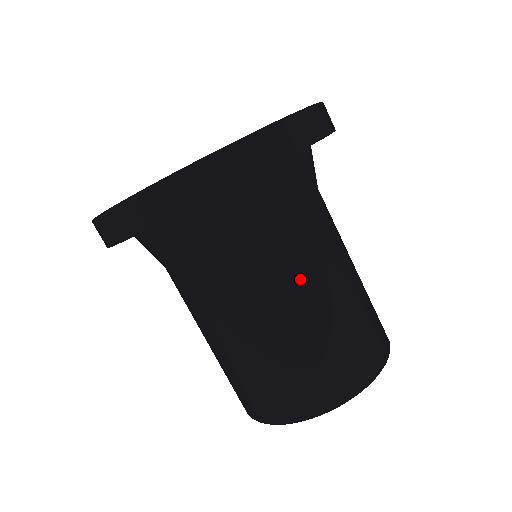
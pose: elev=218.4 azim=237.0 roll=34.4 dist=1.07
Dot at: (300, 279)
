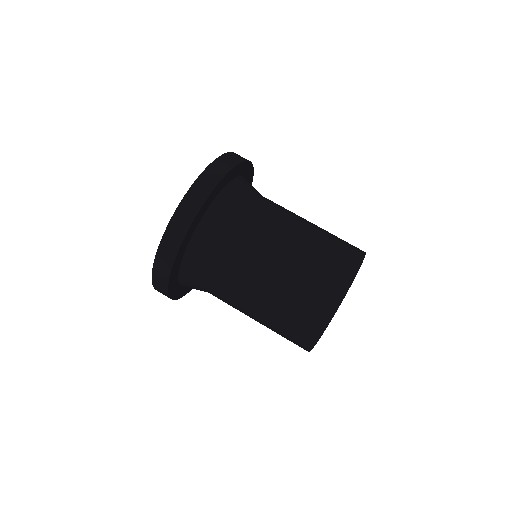
Dot at: (267, 248)
